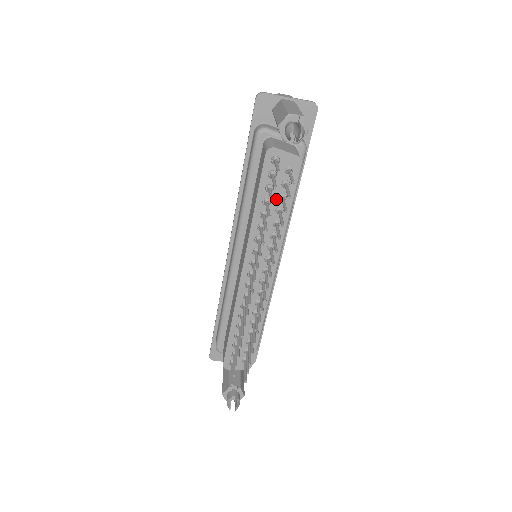
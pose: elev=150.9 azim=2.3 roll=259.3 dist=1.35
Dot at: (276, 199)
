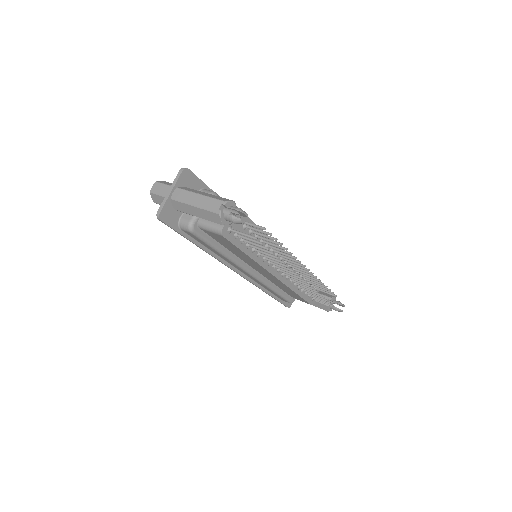
Dot at: occluded
